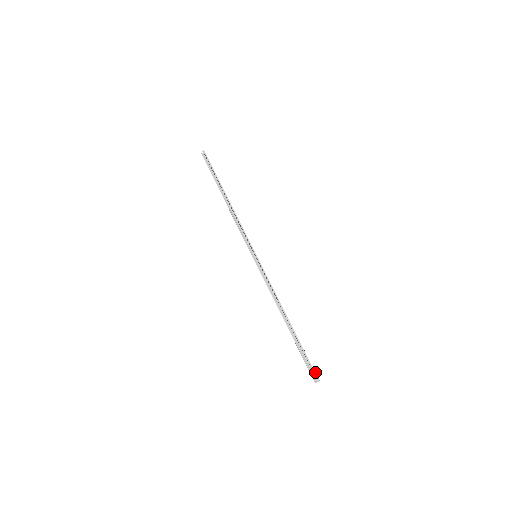
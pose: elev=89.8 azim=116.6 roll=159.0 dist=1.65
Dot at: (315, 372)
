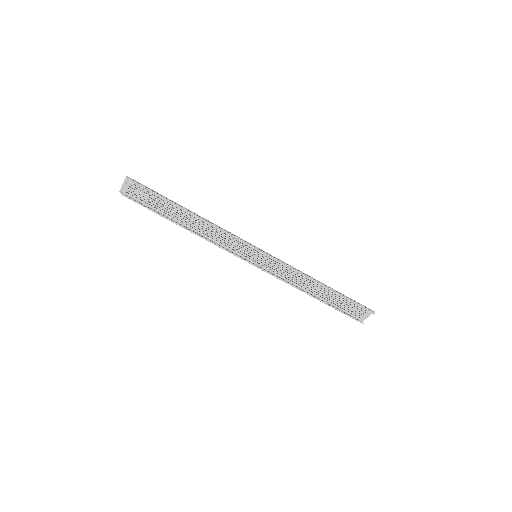
Dot at: occluded
